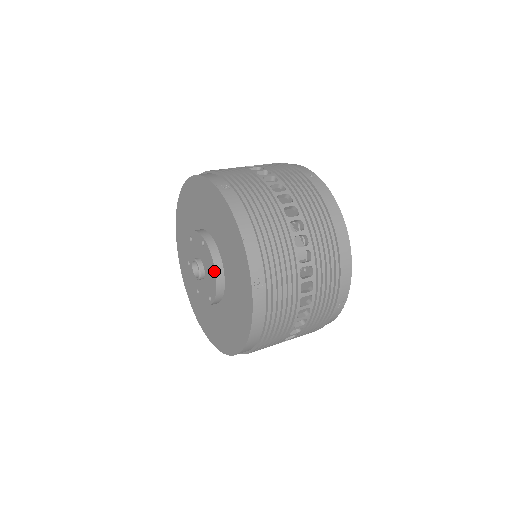
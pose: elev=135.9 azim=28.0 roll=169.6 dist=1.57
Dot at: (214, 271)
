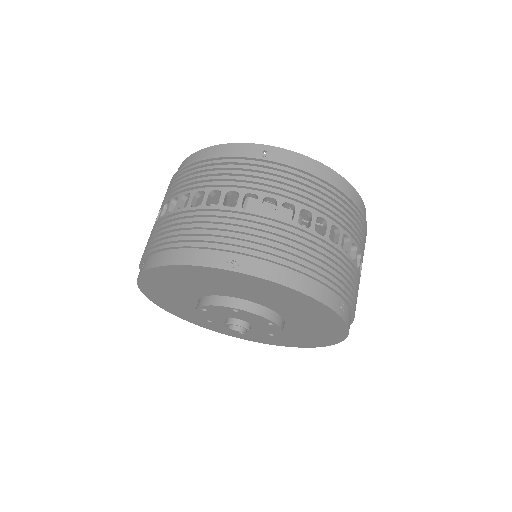
Dot at: (272, 323)
